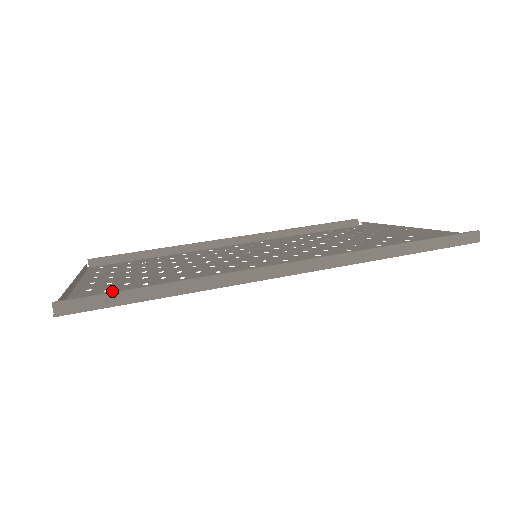
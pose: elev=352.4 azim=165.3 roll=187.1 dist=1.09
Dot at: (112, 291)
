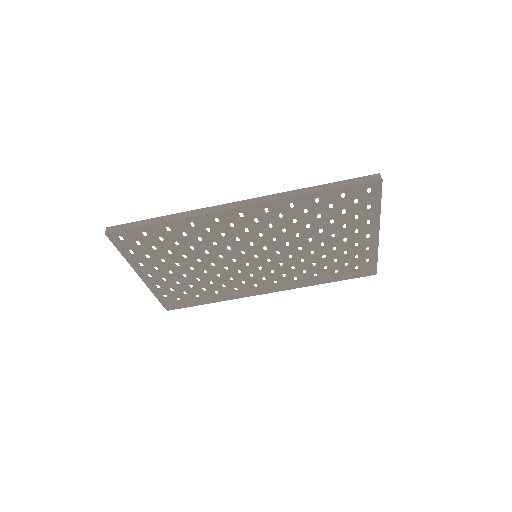
Dot at: (149, 252)
